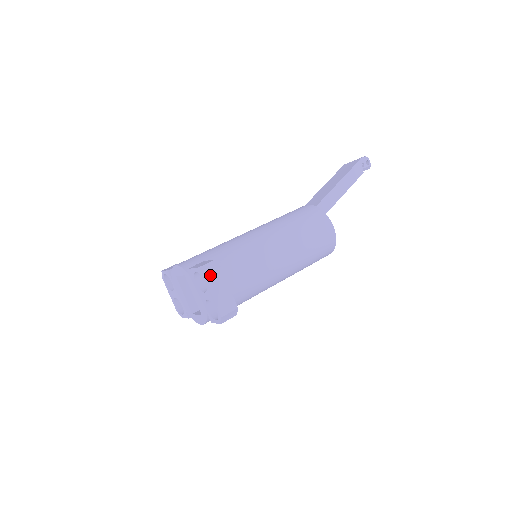
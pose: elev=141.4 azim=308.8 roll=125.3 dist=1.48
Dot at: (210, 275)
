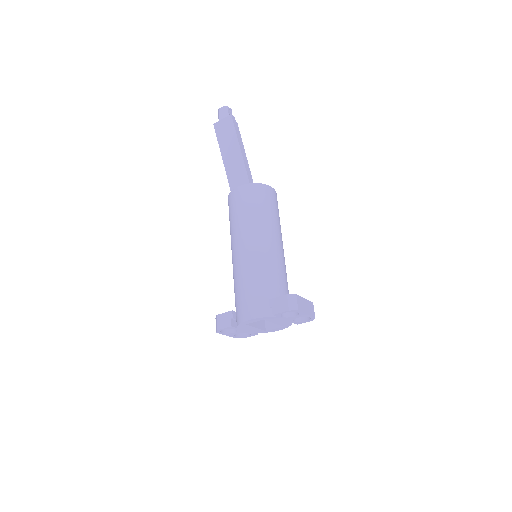
Dot at: (298, 306)
